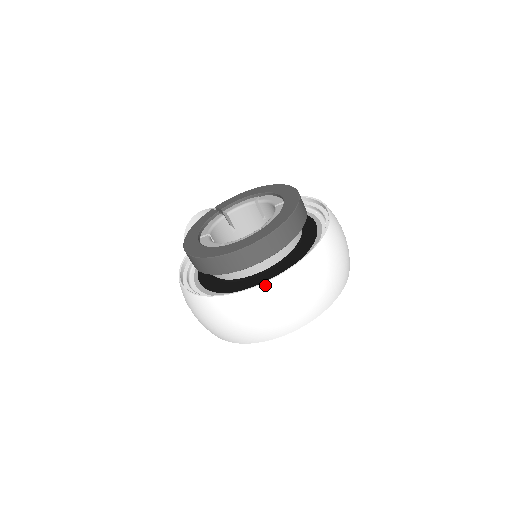
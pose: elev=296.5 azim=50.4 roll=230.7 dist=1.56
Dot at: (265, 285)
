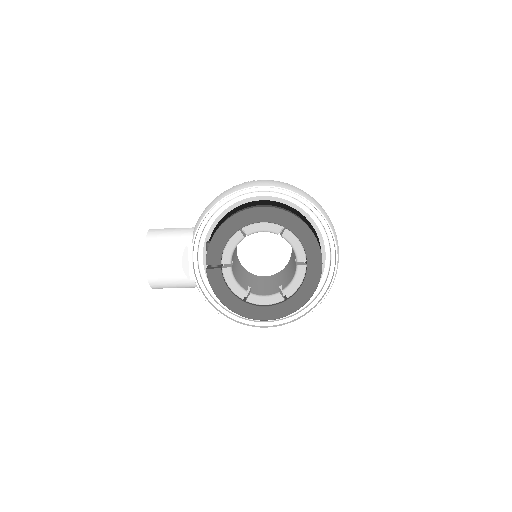
Dot at: occluded
